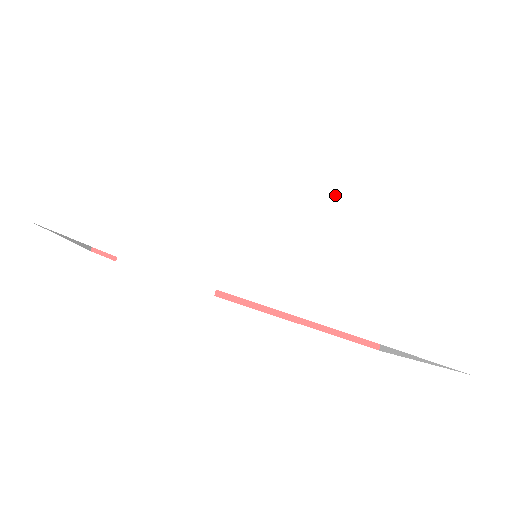
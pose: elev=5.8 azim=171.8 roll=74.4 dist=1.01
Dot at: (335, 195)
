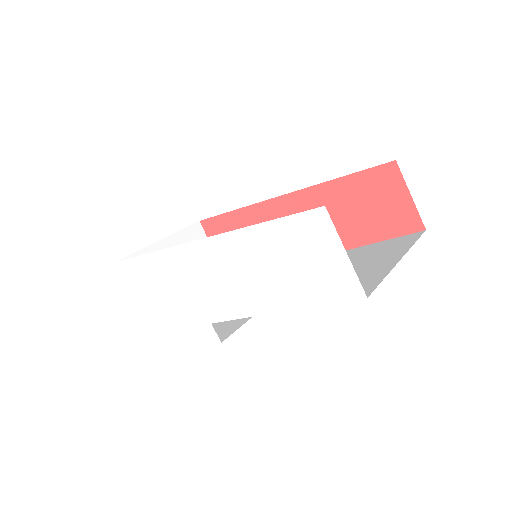
Dot at: (212, 237)
